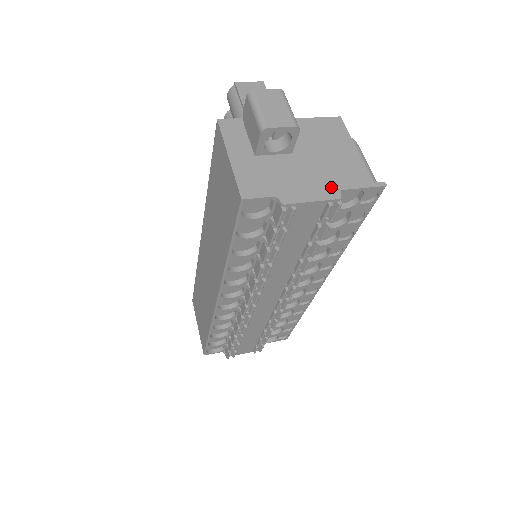
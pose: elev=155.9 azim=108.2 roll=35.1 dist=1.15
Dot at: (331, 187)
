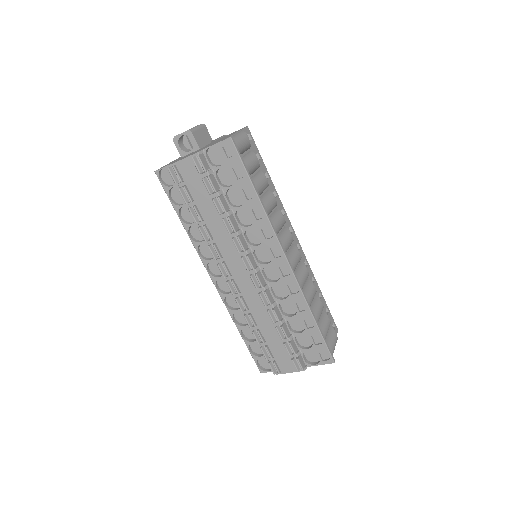
Dot at: occluded
